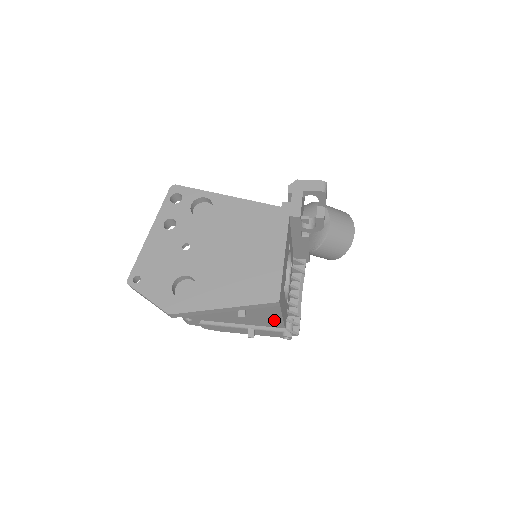
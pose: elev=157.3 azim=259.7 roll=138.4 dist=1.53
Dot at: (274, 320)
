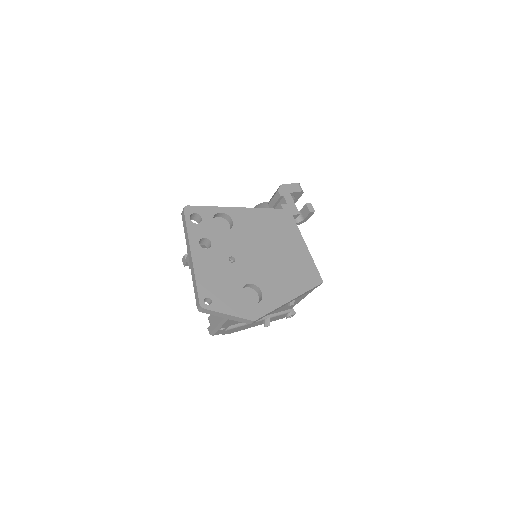
Dot at: (294, 303)
